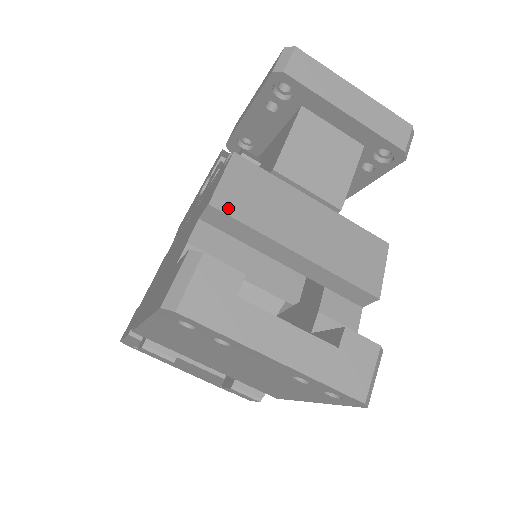
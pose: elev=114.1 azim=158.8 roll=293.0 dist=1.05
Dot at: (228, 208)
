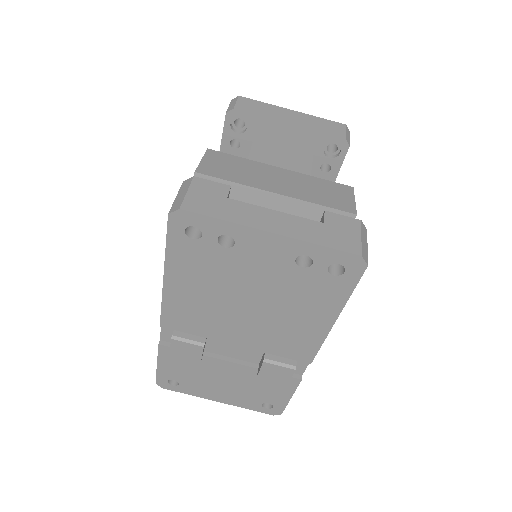
Dot at: (211, 173)
